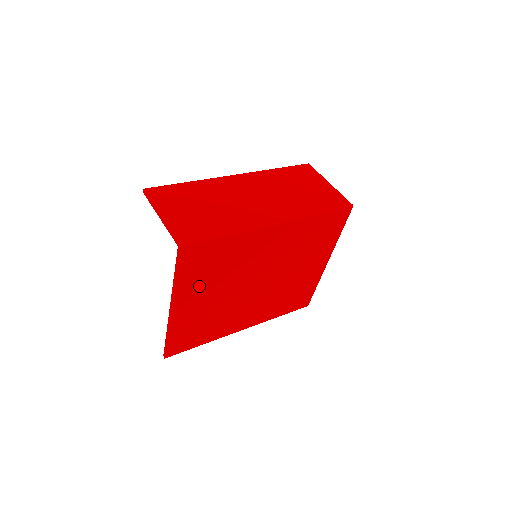
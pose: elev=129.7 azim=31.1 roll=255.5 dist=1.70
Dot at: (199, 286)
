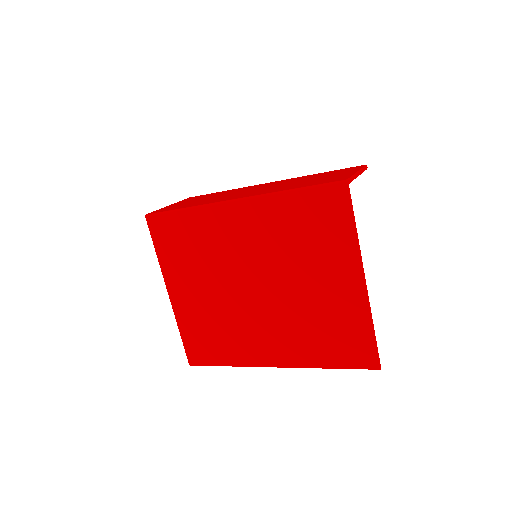
Dot at: (183, 270)
